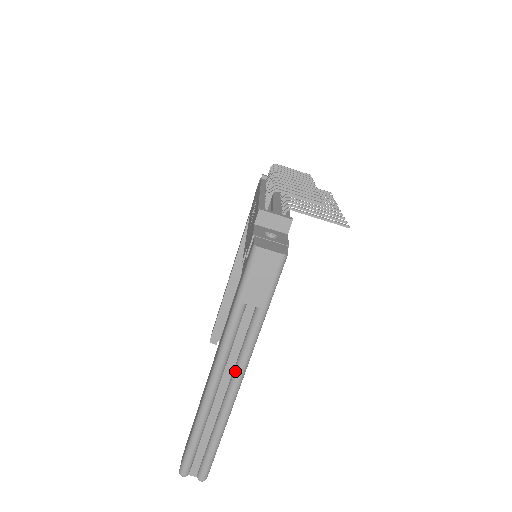
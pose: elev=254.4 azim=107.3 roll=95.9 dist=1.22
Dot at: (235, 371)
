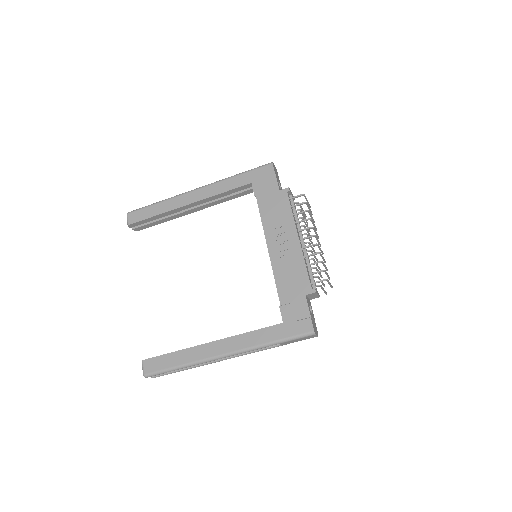
Dot at: (236, 355)
